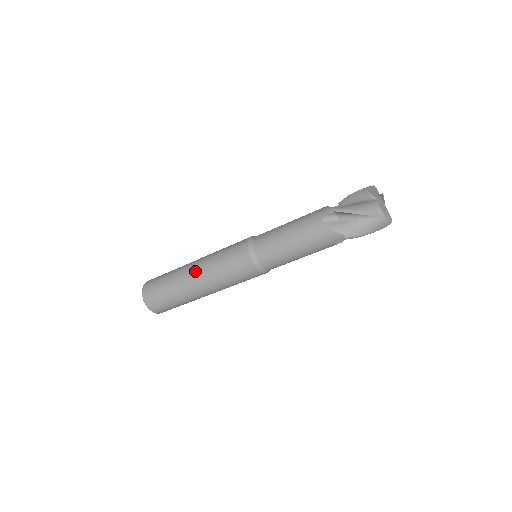
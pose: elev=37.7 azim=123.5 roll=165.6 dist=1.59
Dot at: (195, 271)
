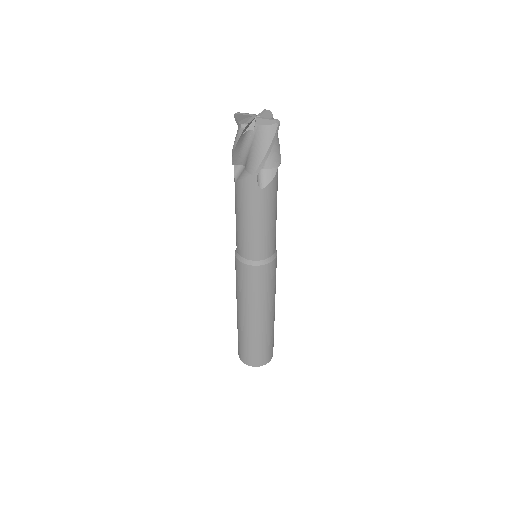
Dot at: occluded
